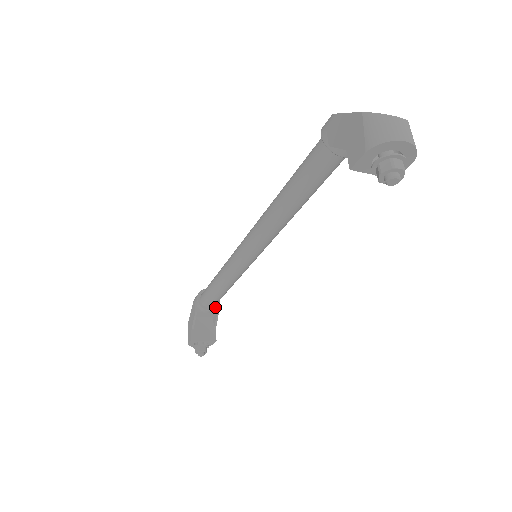
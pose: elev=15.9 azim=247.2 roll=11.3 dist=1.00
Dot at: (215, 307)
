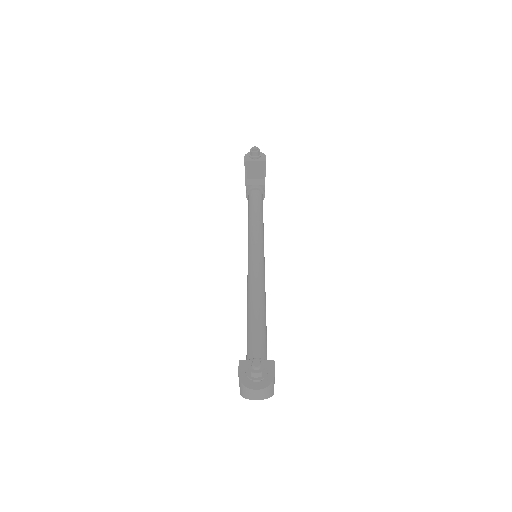
Dot at: occluded
